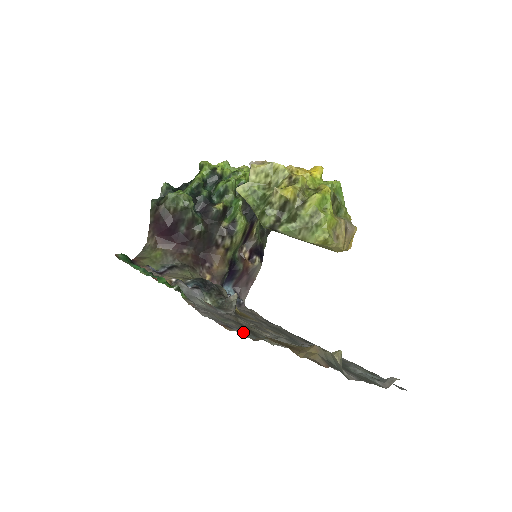
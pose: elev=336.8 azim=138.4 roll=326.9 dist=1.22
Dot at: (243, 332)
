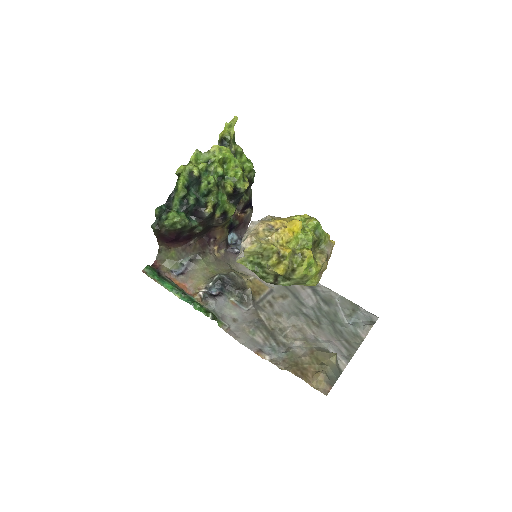
Dot at: (270, 350)
